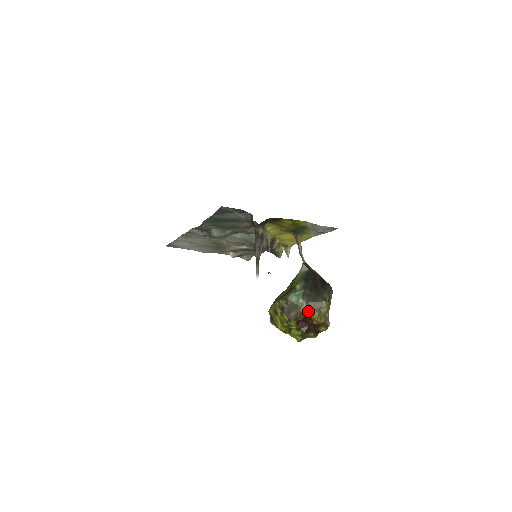
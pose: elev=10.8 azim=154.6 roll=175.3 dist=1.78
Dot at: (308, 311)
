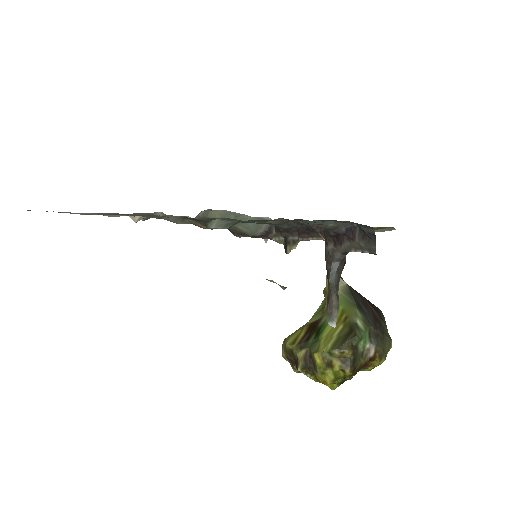
Dot at: (375, 358)
